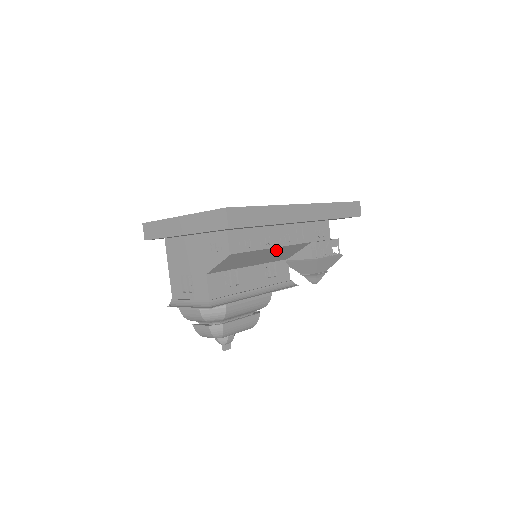
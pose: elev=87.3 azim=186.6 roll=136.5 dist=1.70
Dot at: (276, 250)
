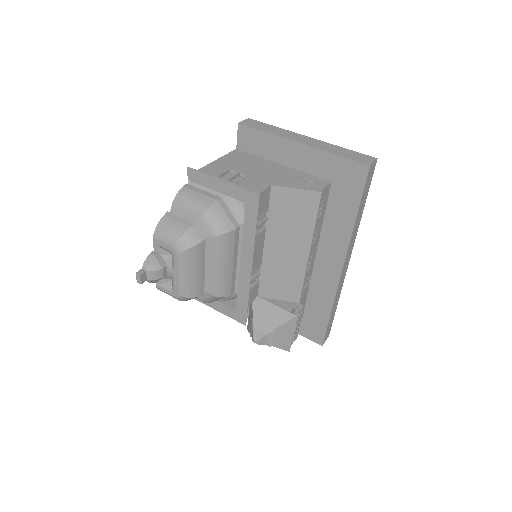
Dot at: (299, 260)
